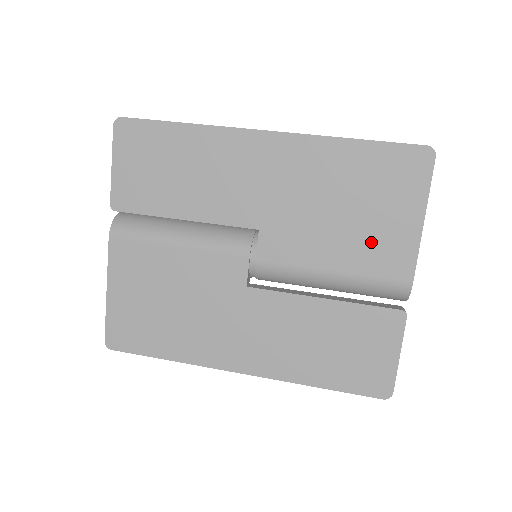
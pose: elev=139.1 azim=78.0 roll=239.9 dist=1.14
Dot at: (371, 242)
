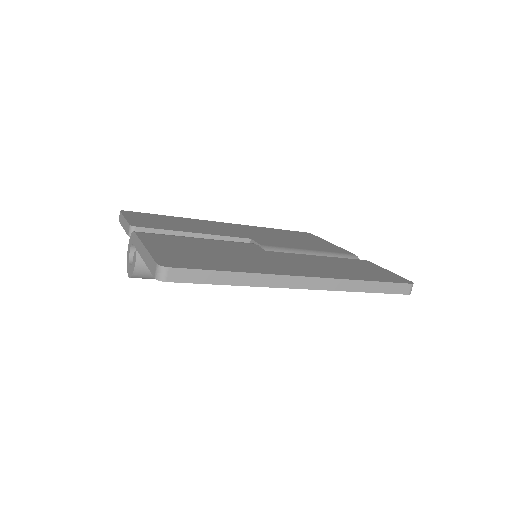
Dot at: (317, 245)
